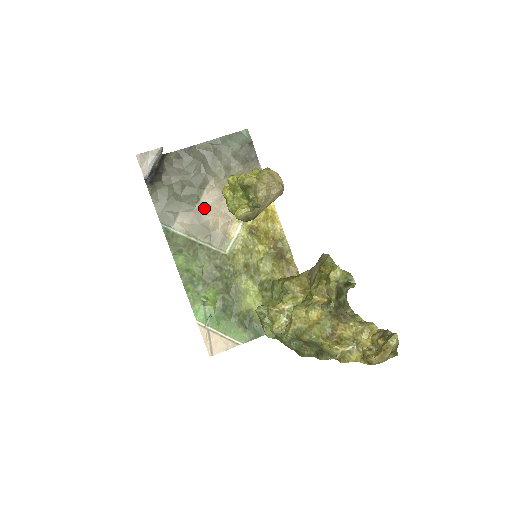
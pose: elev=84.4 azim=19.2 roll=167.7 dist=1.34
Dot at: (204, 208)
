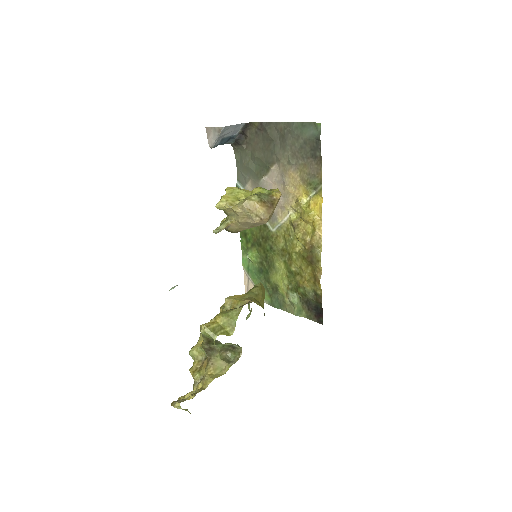
Dot at: (267, 184)
